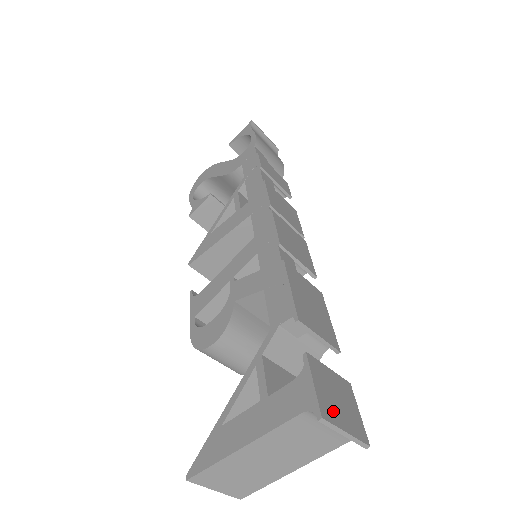
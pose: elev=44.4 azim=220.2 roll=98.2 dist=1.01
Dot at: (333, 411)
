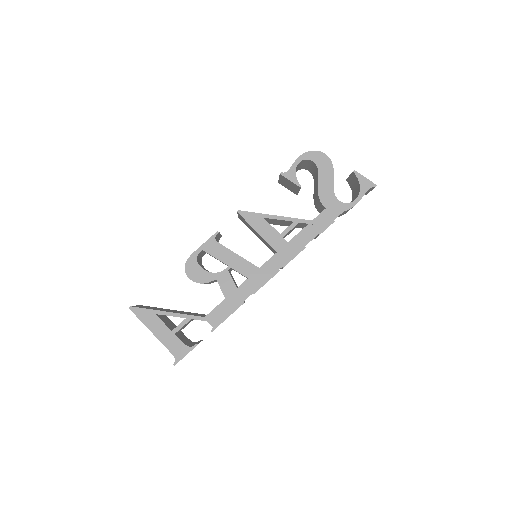
Dot at: occluded
